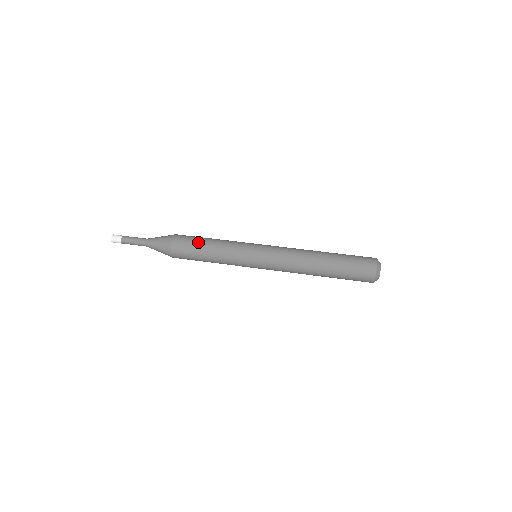
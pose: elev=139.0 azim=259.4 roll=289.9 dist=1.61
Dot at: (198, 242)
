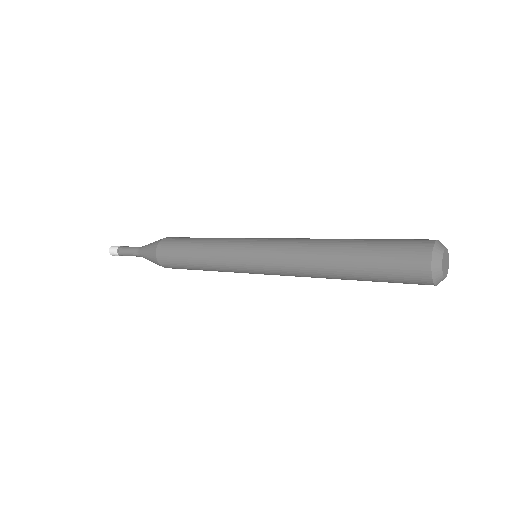
Dot at: (190, 238)
